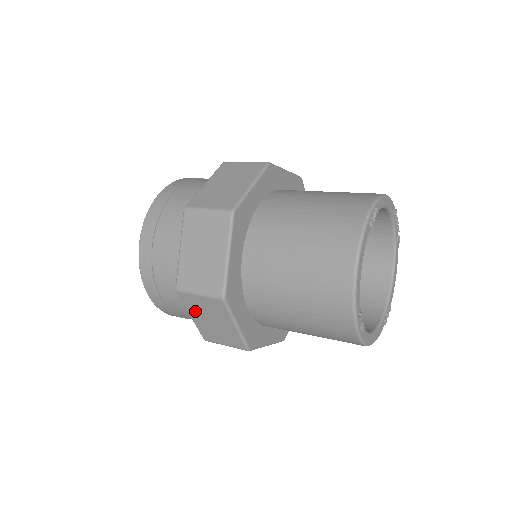
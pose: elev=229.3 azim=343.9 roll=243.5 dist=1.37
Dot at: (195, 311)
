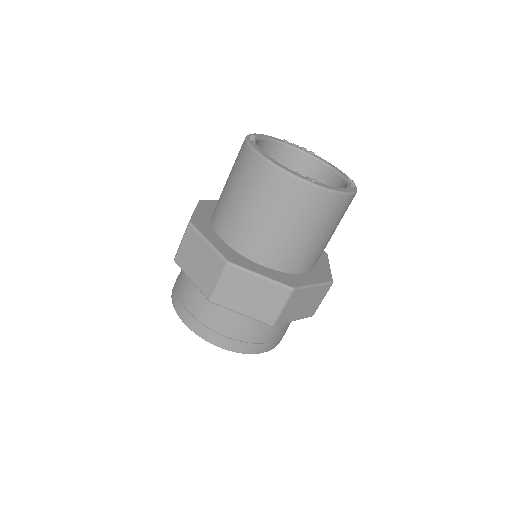
Dot at: (235, 303)
